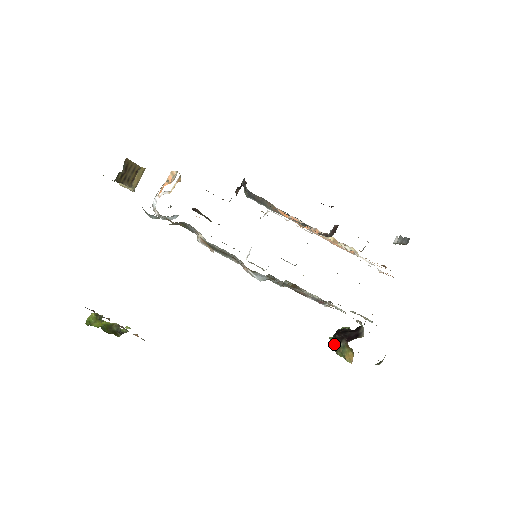
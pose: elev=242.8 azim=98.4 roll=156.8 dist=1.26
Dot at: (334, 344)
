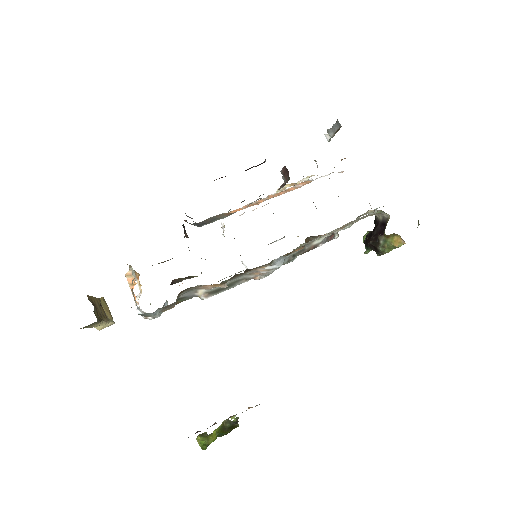
Dot at: (375, 251)
